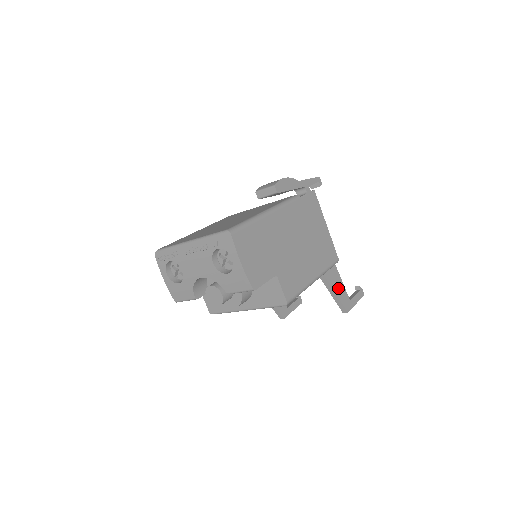
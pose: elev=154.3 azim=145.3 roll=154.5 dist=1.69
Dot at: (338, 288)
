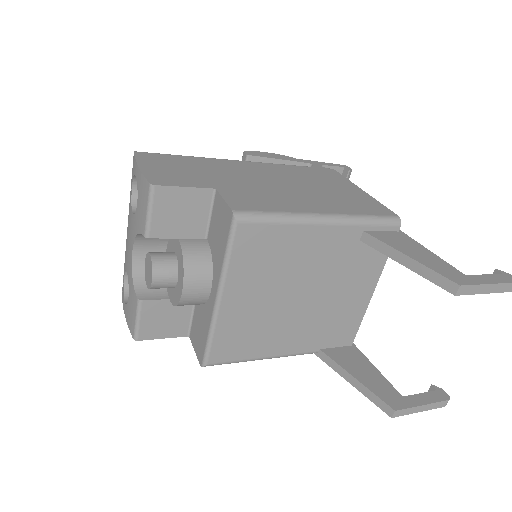
Dot at: (417, 254)
